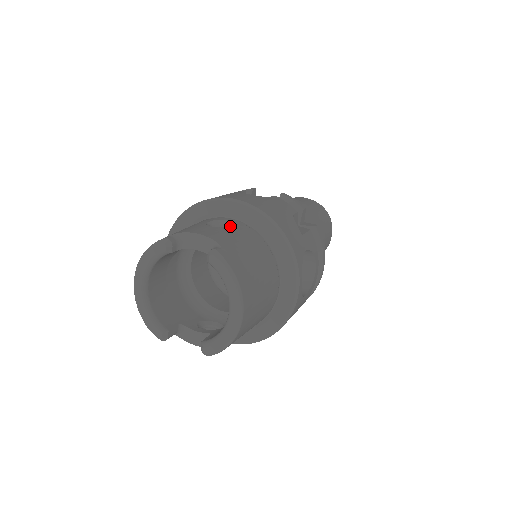
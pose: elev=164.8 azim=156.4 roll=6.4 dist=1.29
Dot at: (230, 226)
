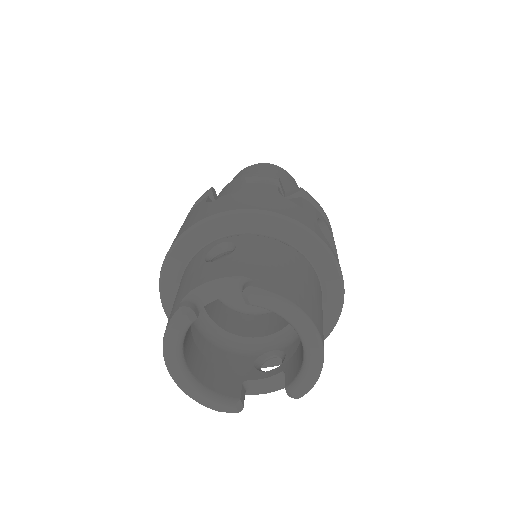
Dot at: (232, 247)
